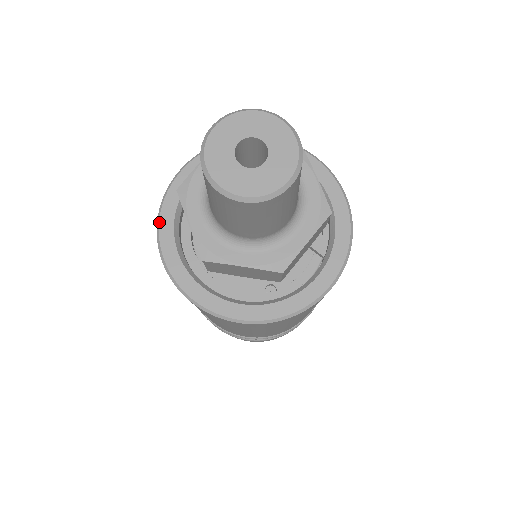
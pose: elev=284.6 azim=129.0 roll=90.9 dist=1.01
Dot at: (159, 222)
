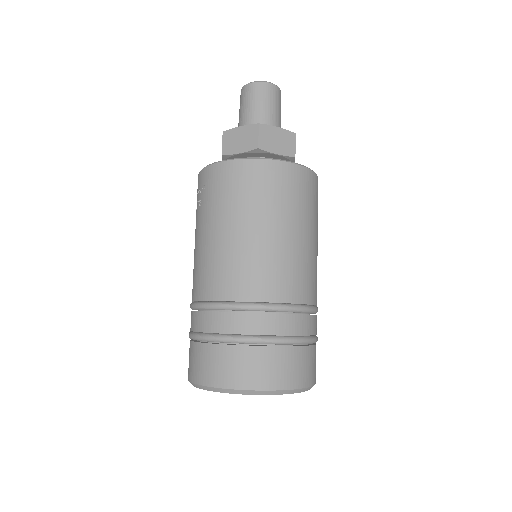
Dot at: (208, 165)
